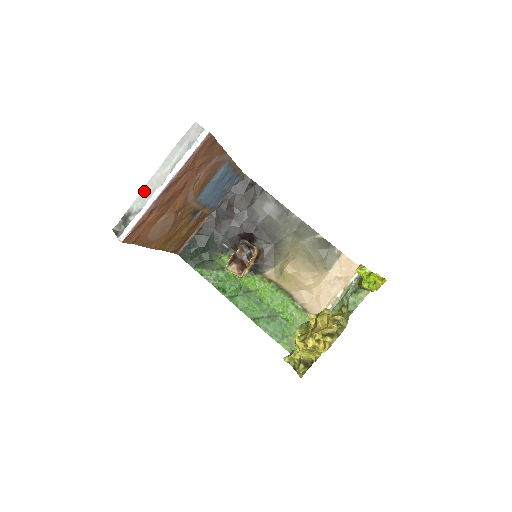
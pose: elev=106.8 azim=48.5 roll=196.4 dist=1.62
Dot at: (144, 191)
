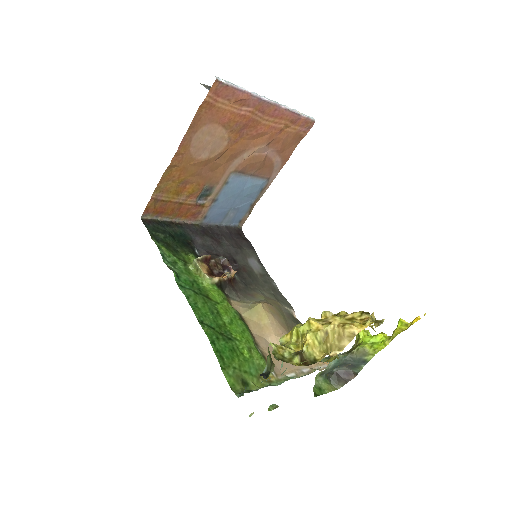
Dot at: occluded
